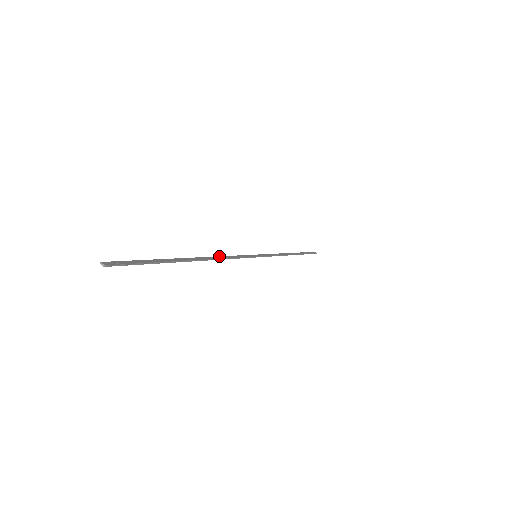
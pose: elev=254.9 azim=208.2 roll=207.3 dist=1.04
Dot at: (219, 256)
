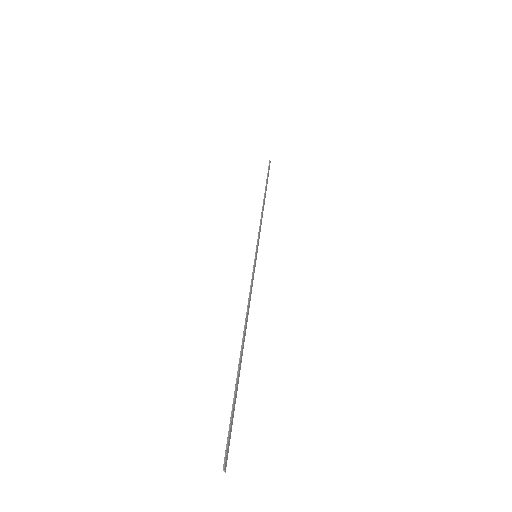
Dot at: (248, 307)
